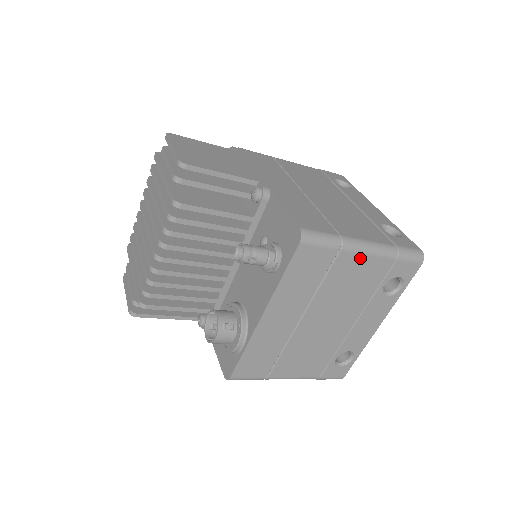
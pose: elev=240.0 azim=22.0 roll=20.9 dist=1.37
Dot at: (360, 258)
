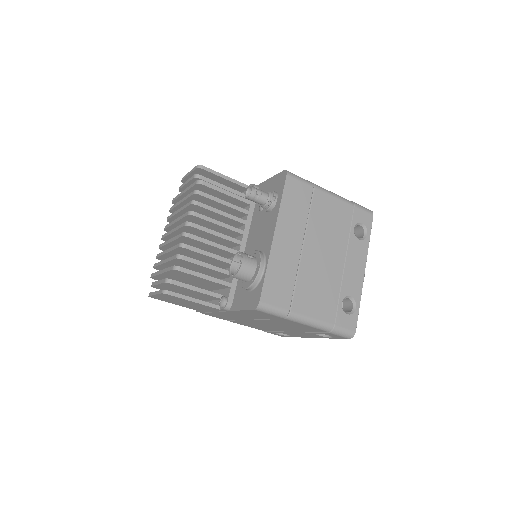
Dot at: (329, 198)
